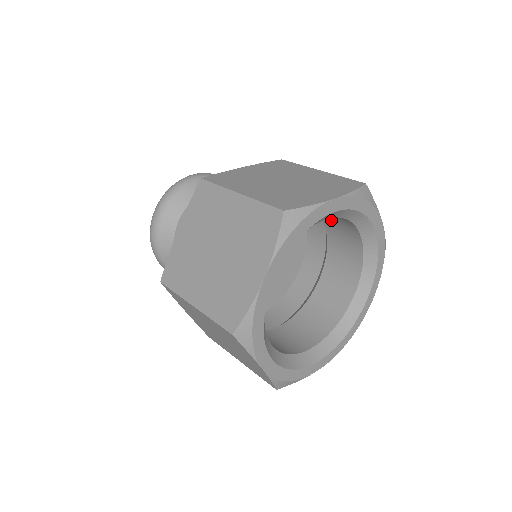
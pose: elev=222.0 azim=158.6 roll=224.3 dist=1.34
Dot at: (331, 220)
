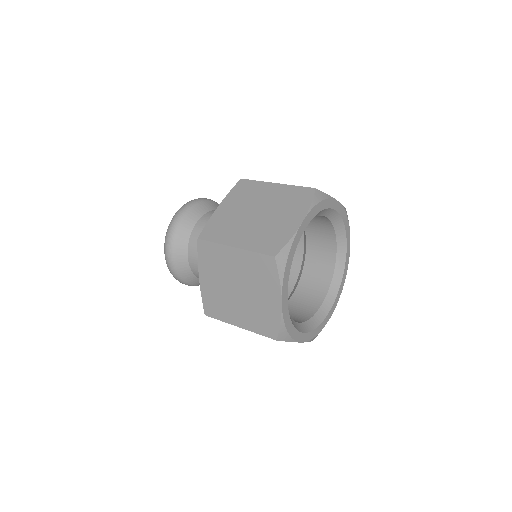
Dot at: occluded
